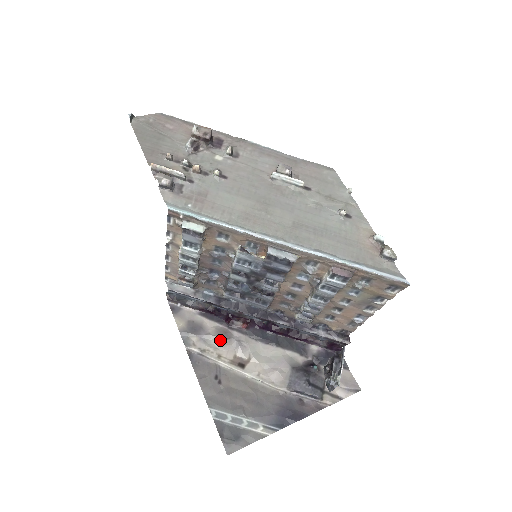
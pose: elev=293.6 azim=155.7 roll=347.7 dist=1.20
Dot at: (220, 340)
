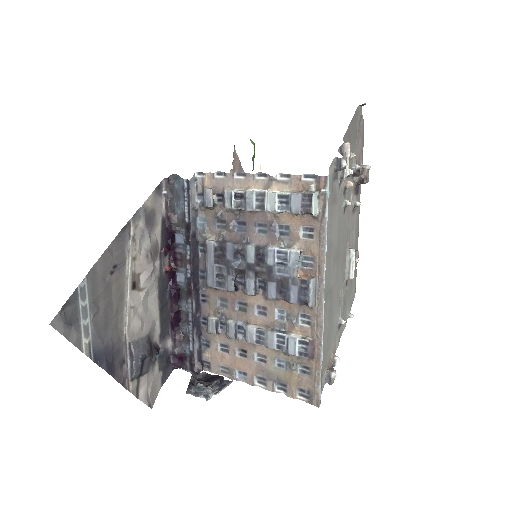
Dot at: (149, 251)
